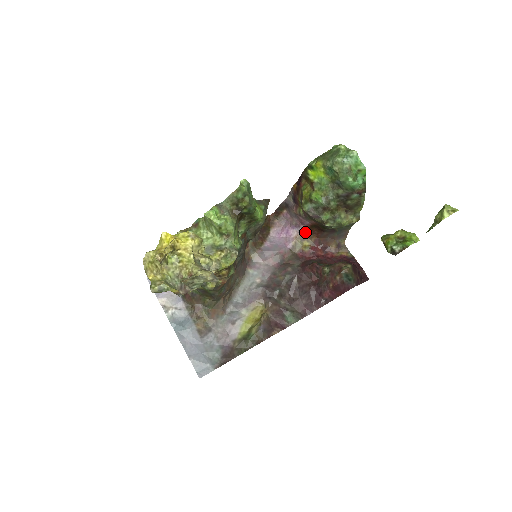
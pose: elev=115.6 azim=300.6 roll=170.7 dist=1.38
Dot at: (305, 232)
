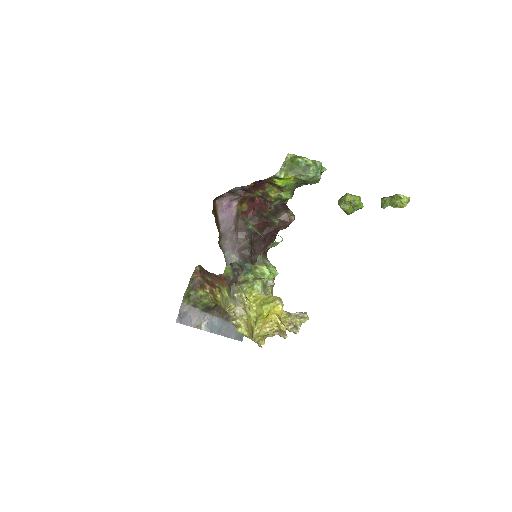
Dot at: (242, 199)
